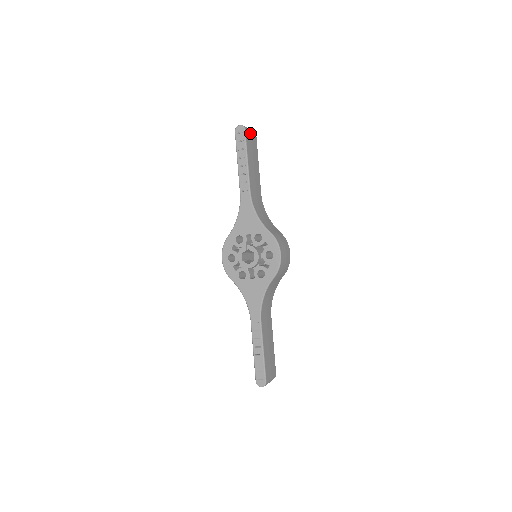
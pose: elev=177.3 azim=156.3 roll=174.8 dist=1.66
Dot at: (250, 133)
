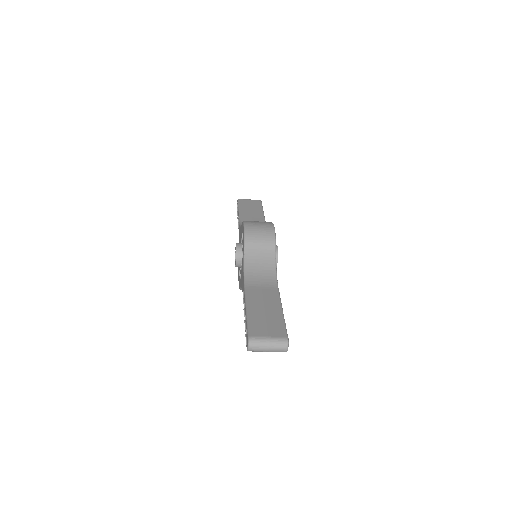
Dot at: (248, 200)
